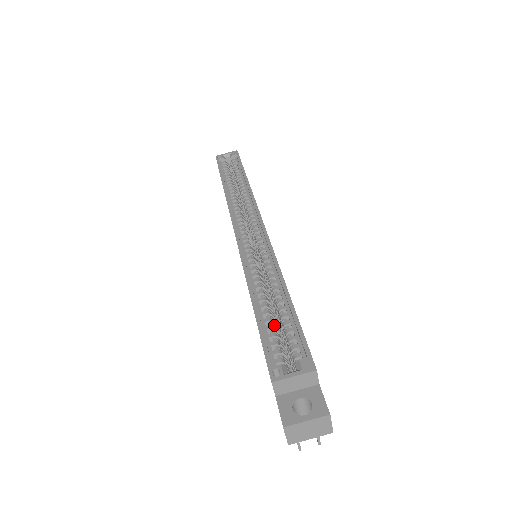
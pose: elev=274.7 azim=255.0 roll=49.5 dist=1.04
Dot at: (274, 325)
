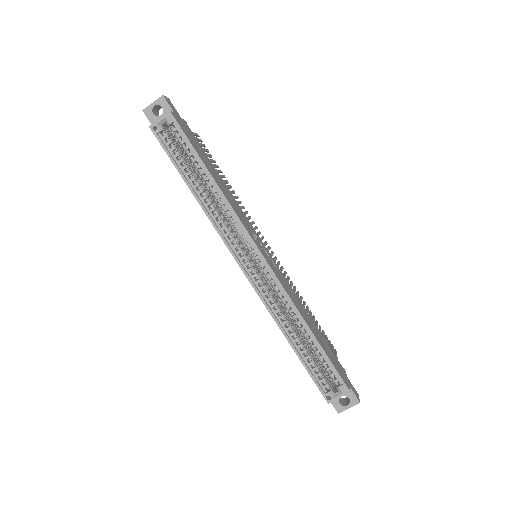
Dot at: (312, 357)
